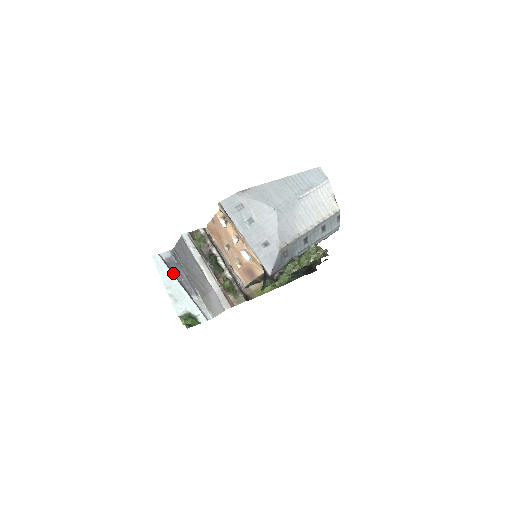
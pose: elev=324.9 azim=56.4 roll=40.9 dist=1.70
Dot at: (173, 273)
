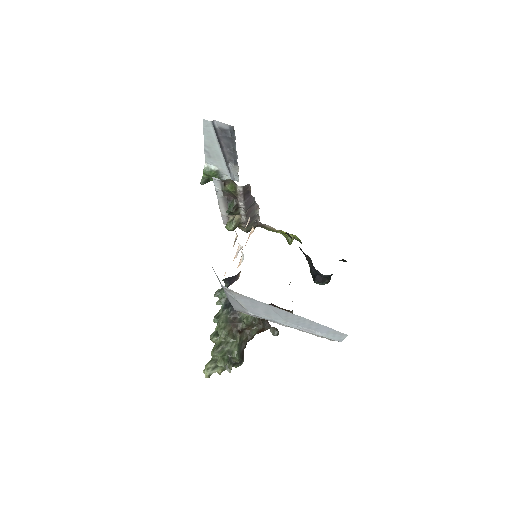
Dot at: (220, 141)
